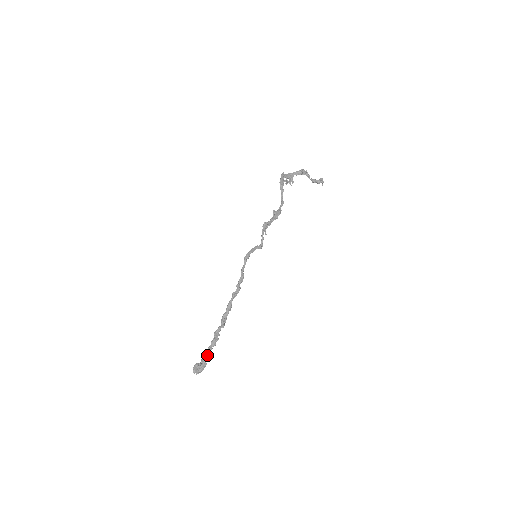
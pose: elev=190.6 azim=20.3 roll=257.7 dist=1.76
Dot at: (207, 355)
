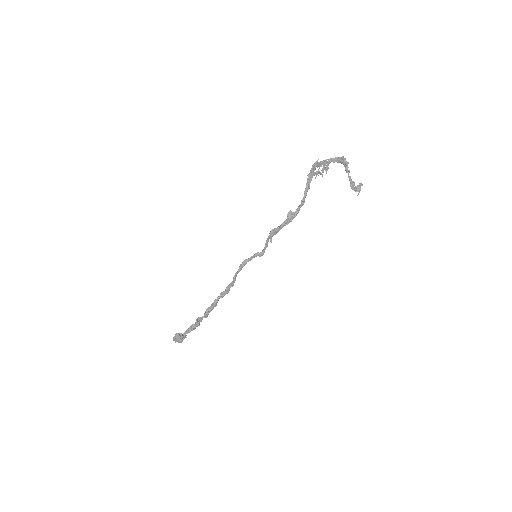
Dot at: occluded
